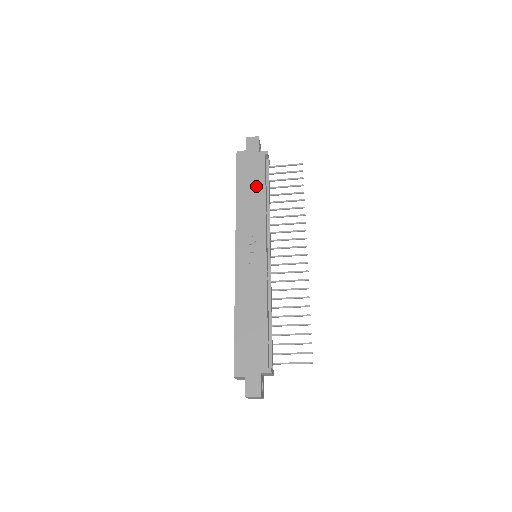
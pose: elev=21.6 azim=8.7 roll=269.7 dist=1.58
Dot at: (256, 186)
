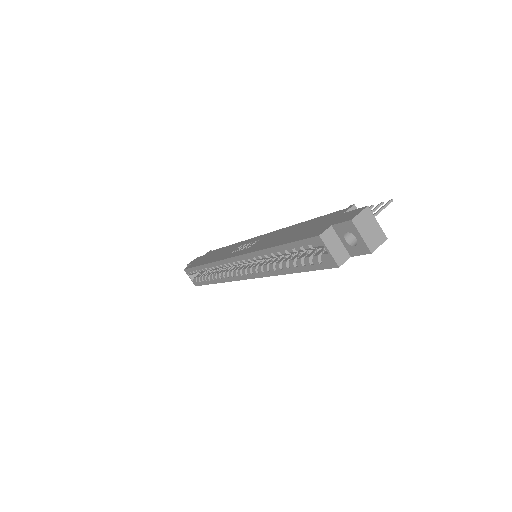
Dot at: occluded
